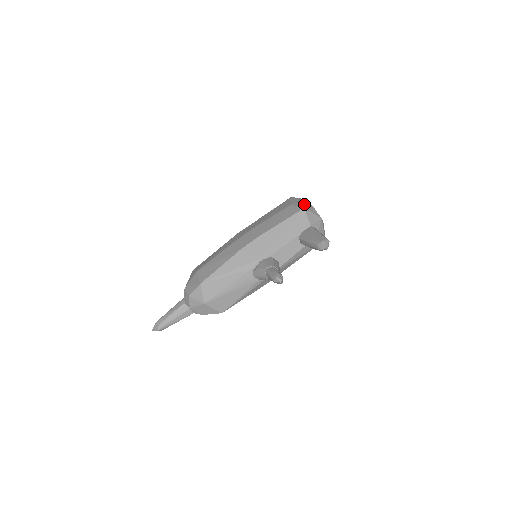
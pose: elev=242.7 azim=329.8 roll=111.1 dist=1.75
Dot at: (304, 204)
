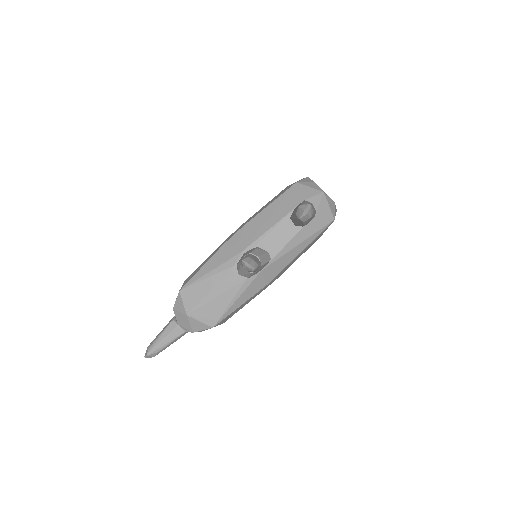
Dot at: occluded
